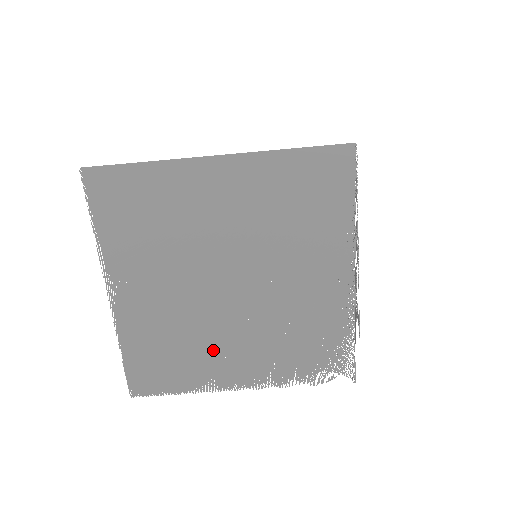
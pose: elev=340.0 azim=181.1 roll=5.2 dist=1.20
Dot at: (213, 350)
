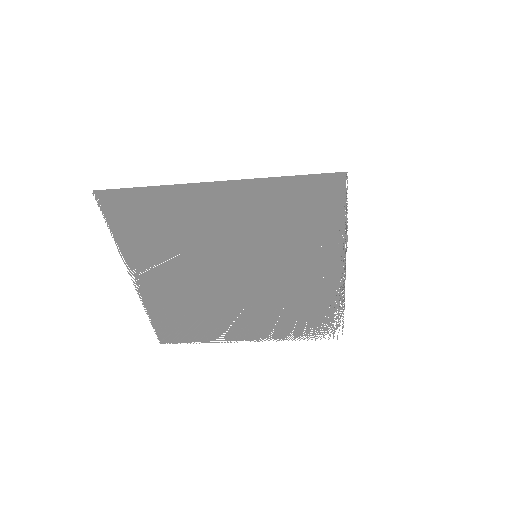
Dot at: (224, 317)
